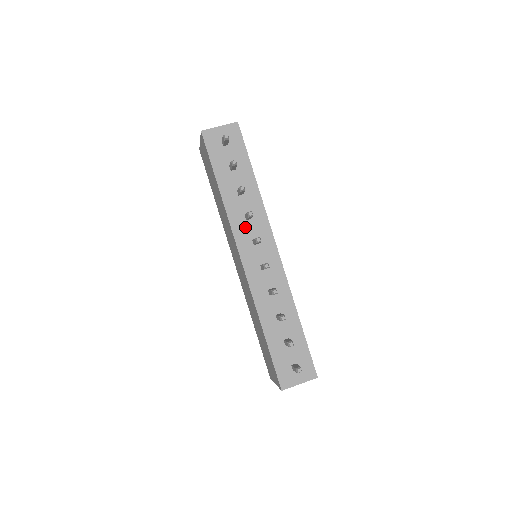
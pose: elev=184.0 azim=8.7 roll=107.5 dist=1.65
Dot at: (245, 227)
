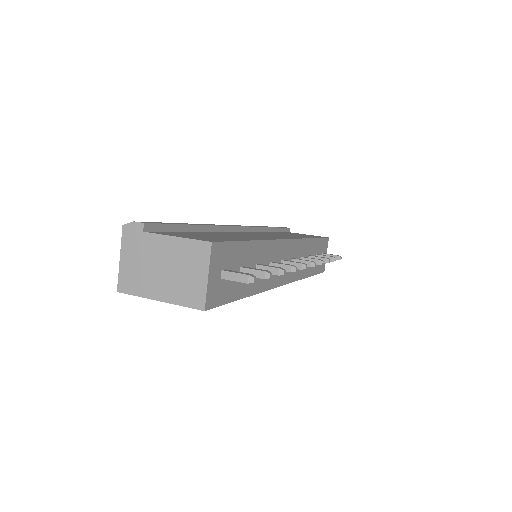
Dot at: occluded
